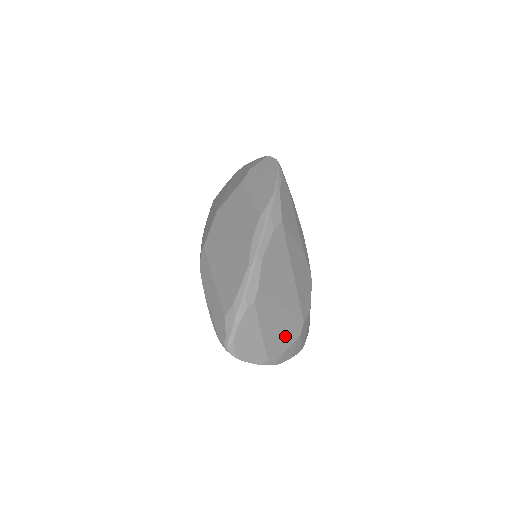
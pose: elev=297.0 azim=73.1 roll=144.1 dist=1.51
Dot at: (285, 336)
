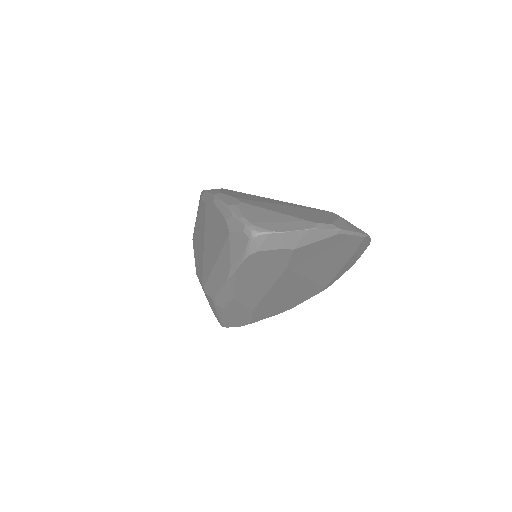
Dot at: (318, 216)
